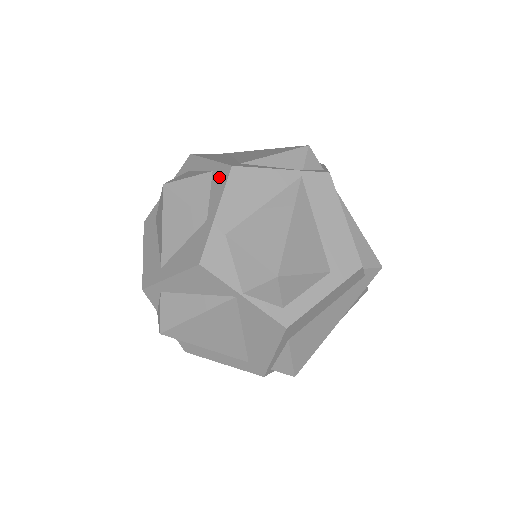
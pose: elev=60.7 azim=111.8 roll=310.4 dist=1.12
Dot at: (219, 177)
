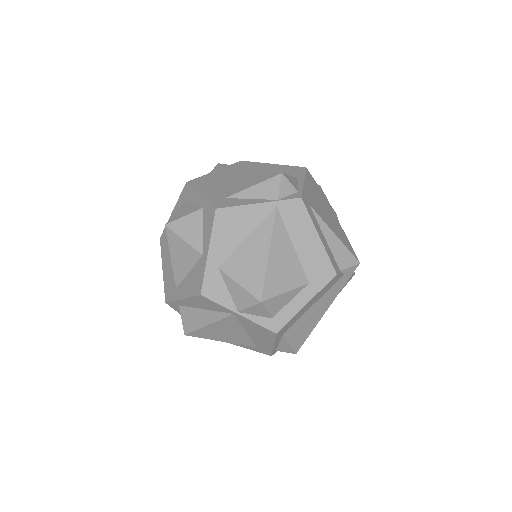
Dot at: (208, 217)
